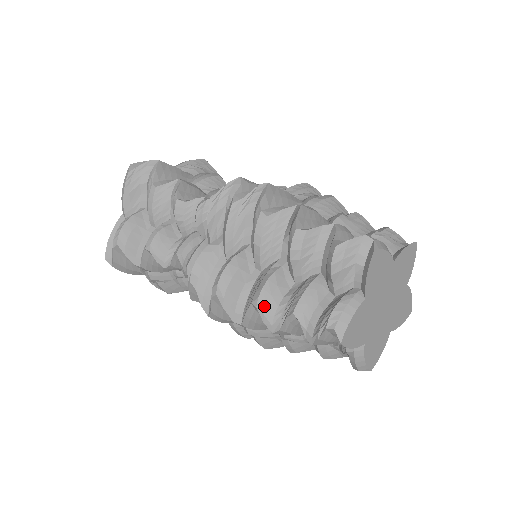
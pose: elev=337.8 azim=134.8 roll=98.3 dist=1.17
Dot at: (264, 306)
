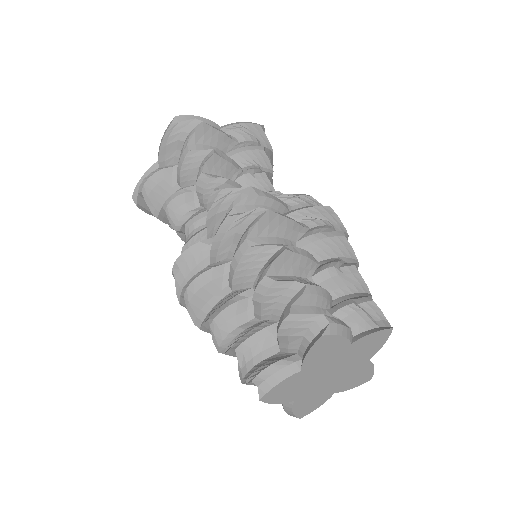
Dot at: (216, 328)
